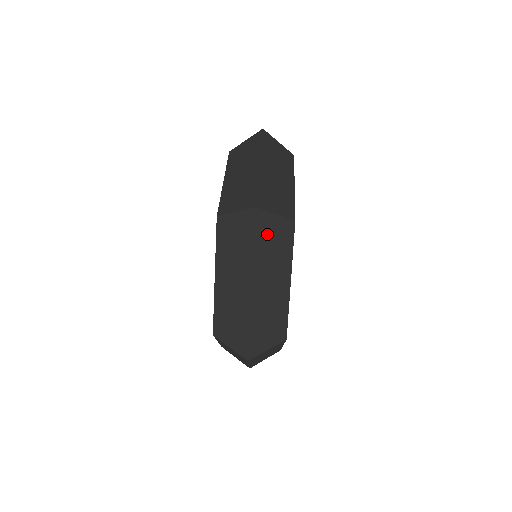
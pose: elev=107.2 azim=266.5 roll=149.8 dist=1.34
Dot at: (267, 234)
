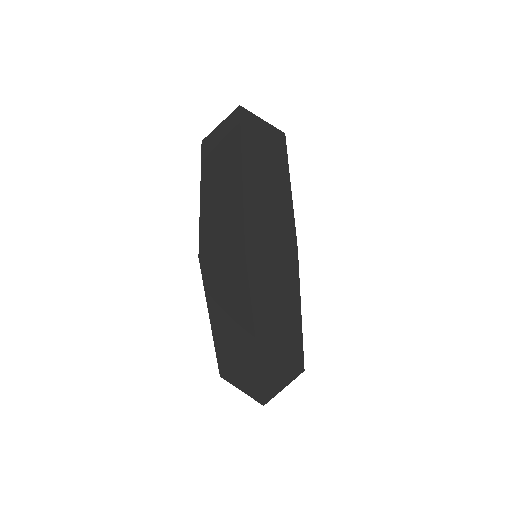
Dot at: (264, 276)
